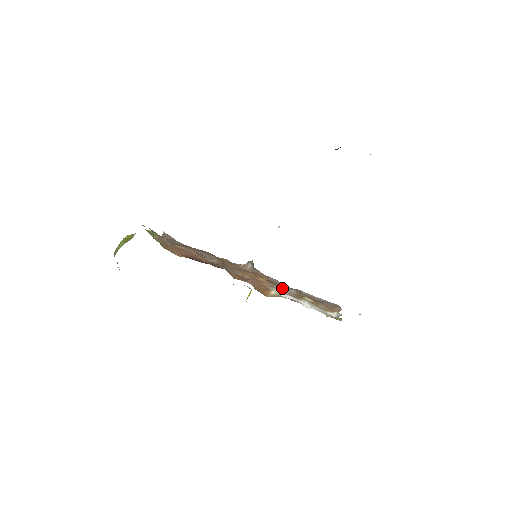
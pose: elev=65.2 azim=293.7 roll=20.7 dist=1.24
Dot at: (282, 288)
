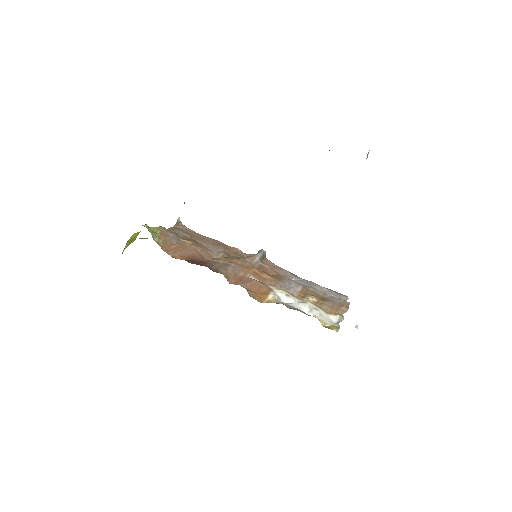
Dot at: (286, 286)
